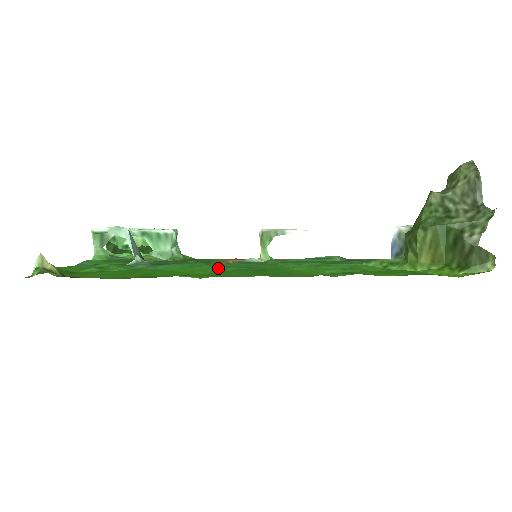
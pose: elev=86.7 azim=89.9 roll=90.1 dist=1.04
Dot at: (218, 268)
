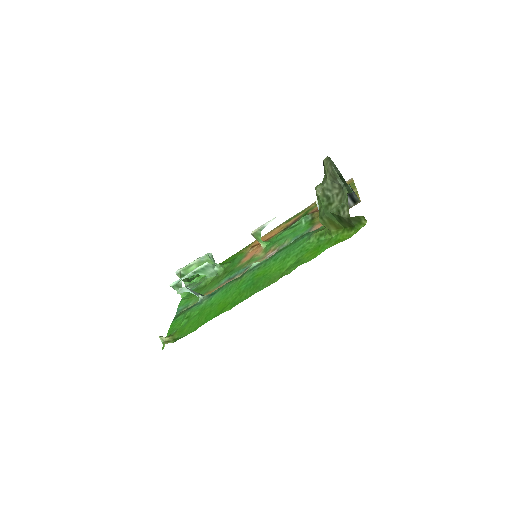
Dot at: (237, 290)
